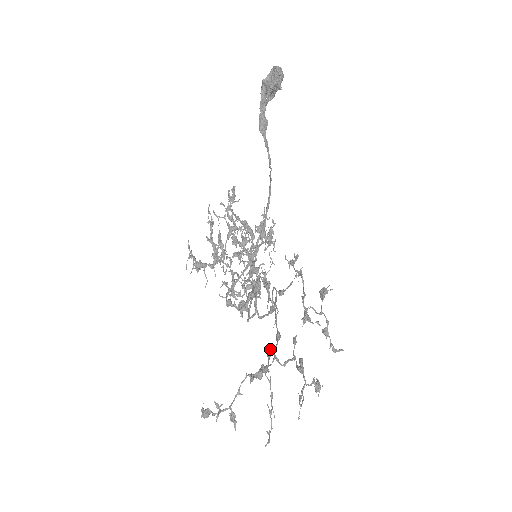
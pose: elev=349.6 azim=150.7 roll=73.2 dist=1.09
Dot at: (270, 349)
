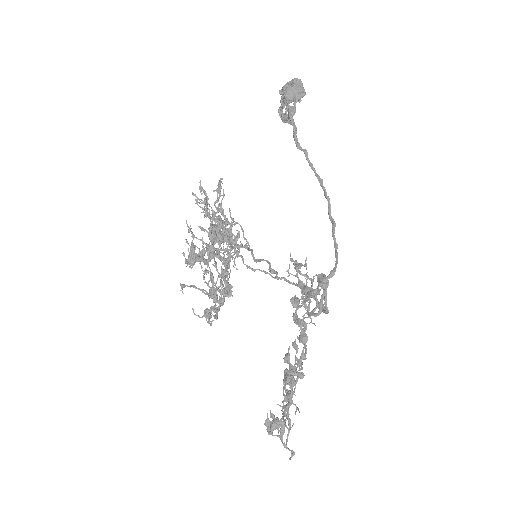
Dot at: (289, 353)
